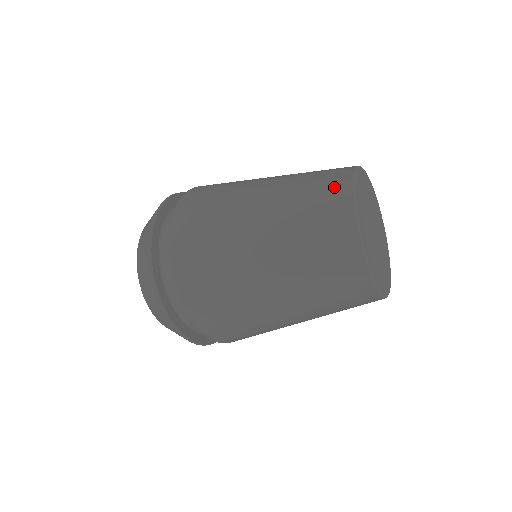
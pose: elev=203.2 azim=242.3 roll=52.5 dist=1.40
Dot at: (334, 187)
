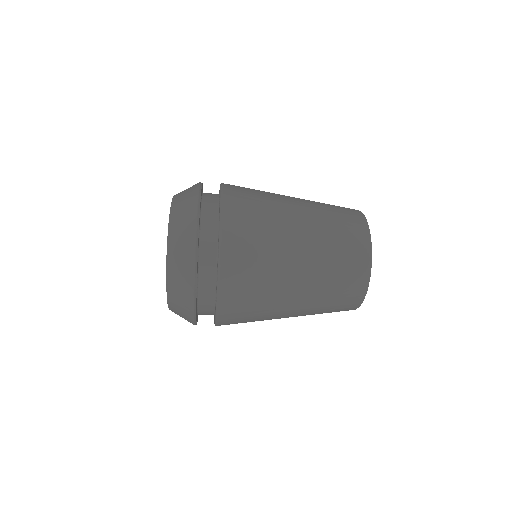
Dot at: (358, 251)
